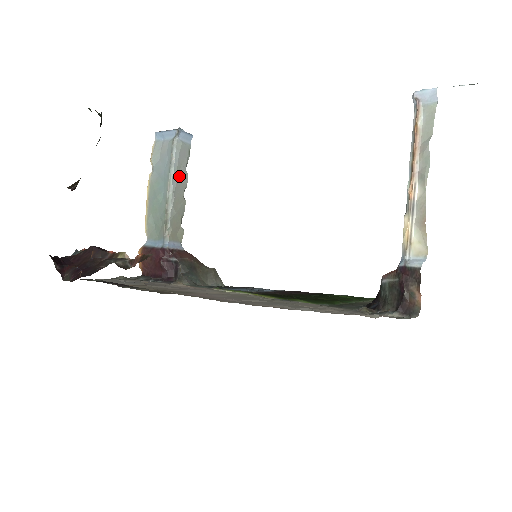
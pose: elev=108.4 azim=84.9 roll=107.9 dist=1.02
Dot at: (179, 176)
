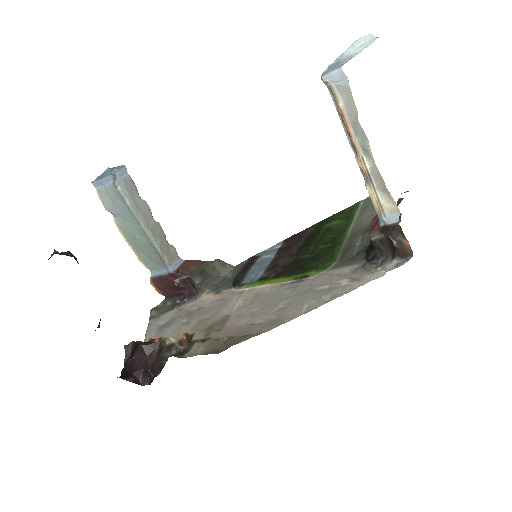
Dot at: (140, 209)
